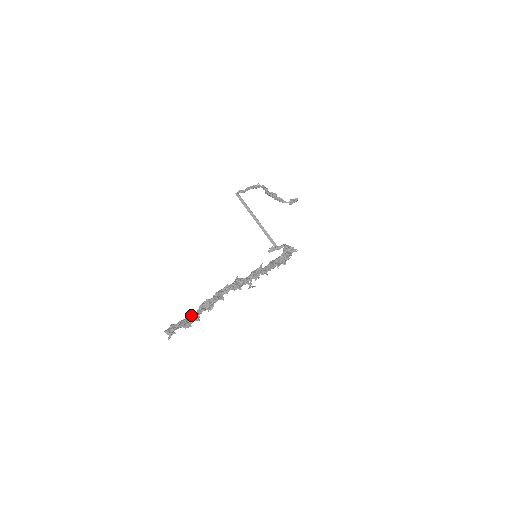
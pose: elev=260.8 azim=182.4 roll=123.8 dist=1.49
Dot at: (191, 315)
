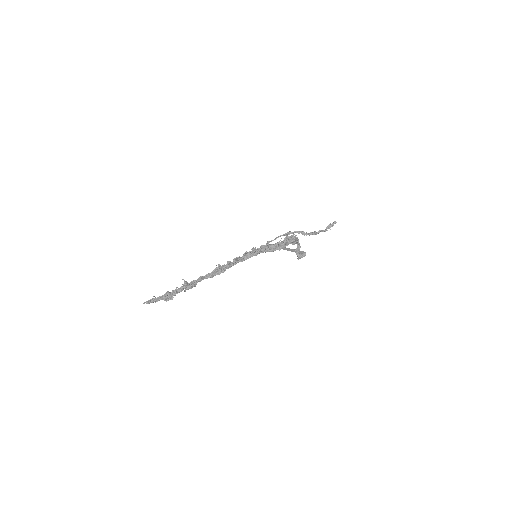
Dot at: (172, 293)
